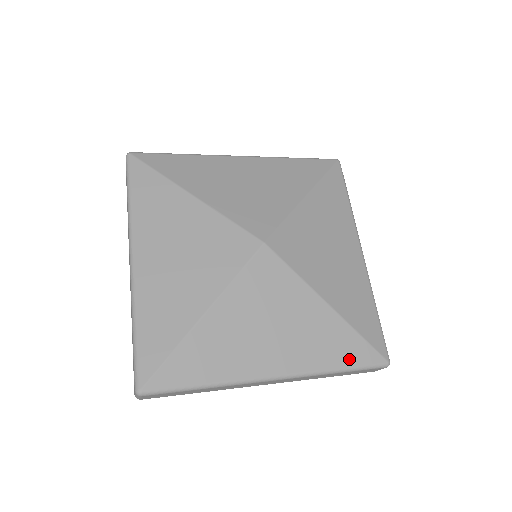
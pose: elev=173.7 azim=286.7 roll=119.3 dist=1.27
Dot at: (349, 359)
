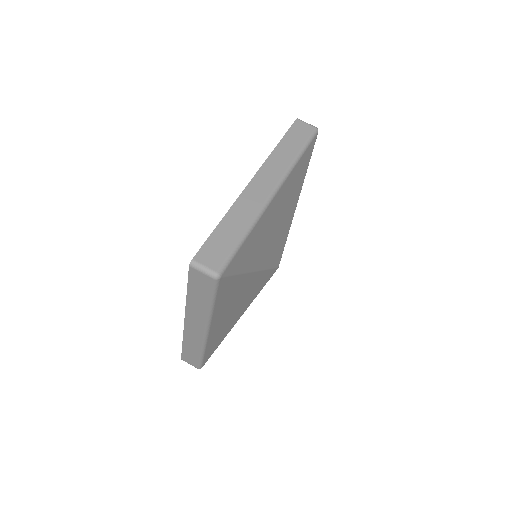
Dot at: occluded
